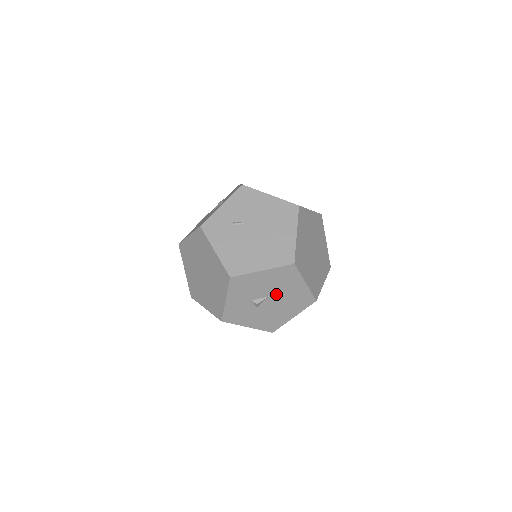
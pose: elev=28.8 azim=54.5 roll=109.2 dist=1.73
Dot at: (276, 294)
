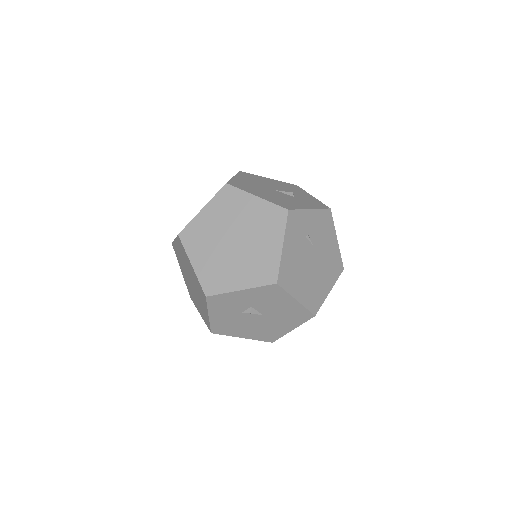
Dot at: (268, 318)
